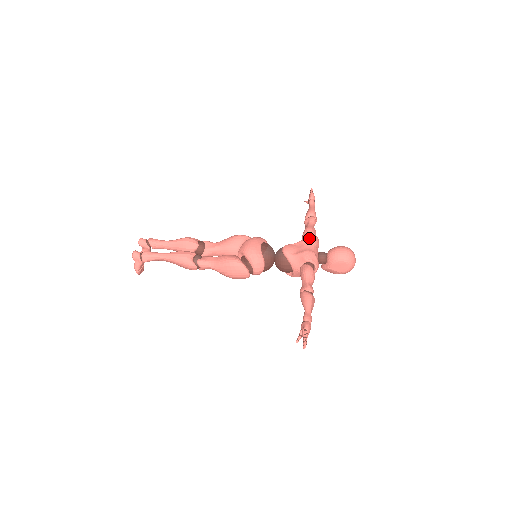
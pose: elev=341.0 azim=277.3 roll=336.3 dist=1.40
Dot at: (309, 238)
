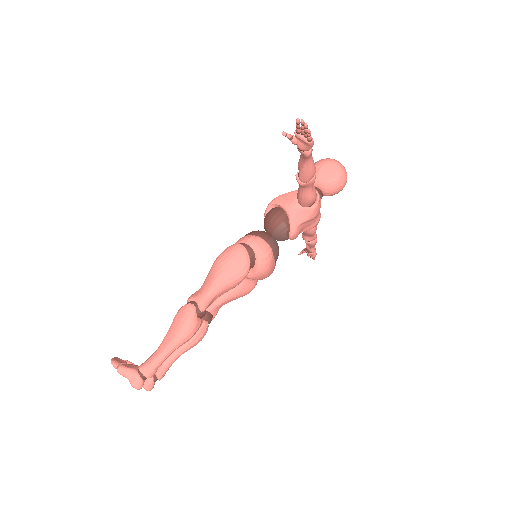
Dot at: (317, 211)
